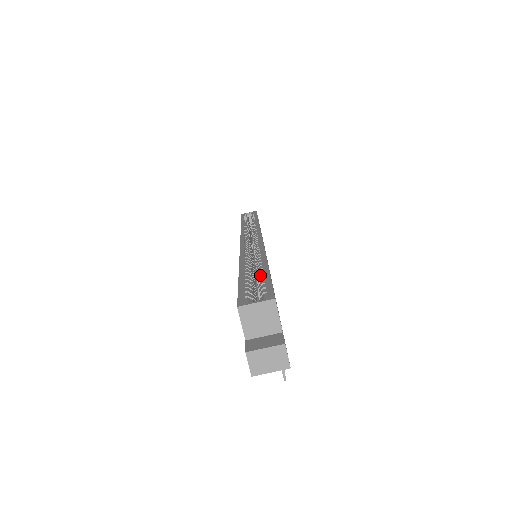
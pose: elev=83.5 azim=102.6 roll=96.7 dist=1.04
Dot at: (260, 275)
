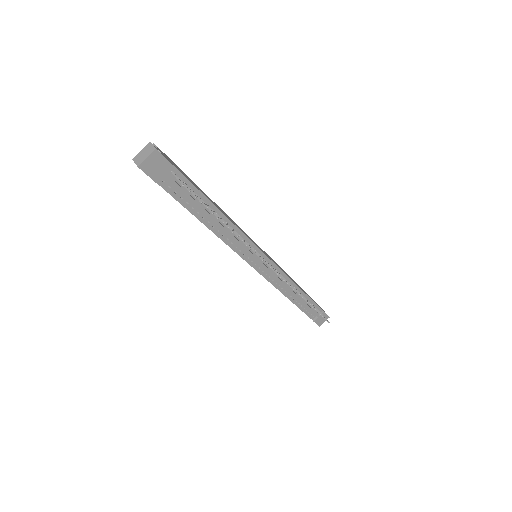
Dot at: occluded
